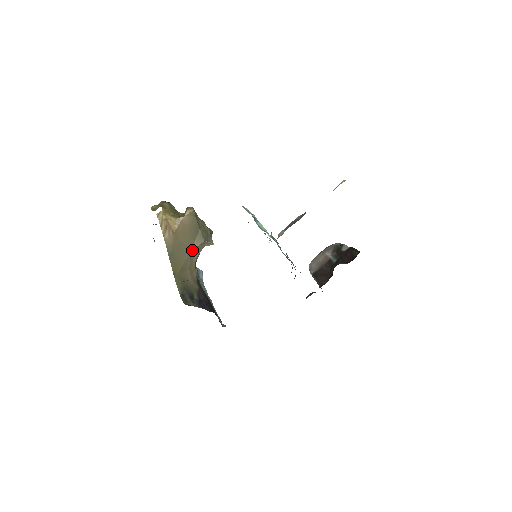
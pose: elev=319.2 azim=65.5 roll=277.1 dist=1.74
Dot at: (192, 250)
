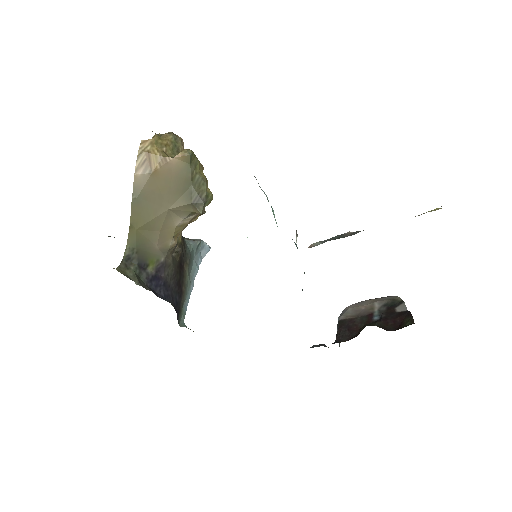
Dot at: (172, 208)
